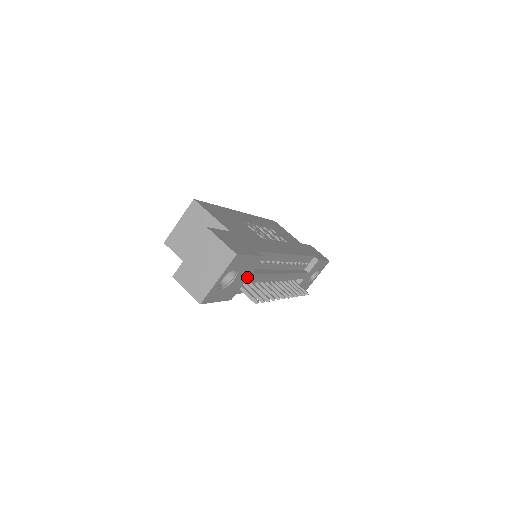
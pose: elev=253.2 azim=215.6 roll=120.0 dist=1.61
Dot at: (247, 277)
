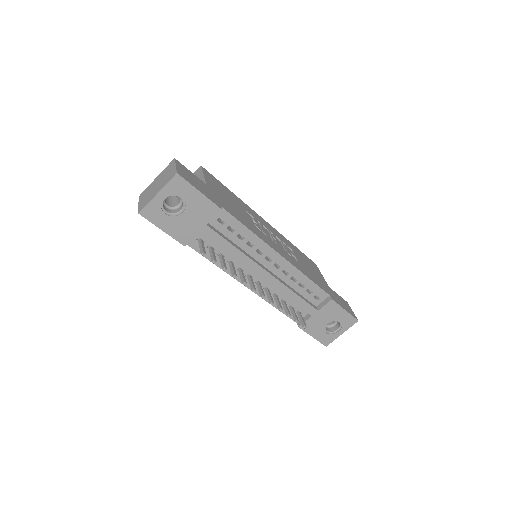
Dot at: (203, 226)
